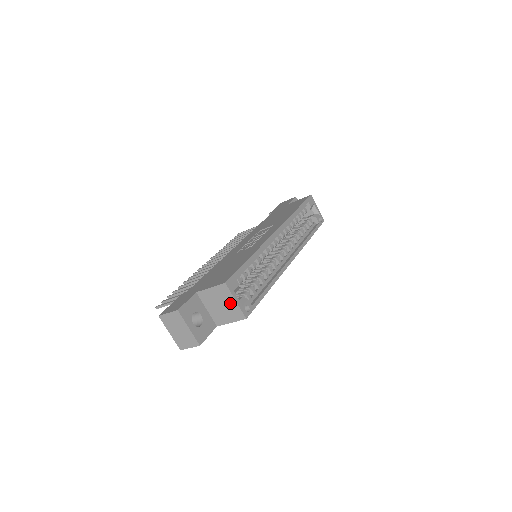
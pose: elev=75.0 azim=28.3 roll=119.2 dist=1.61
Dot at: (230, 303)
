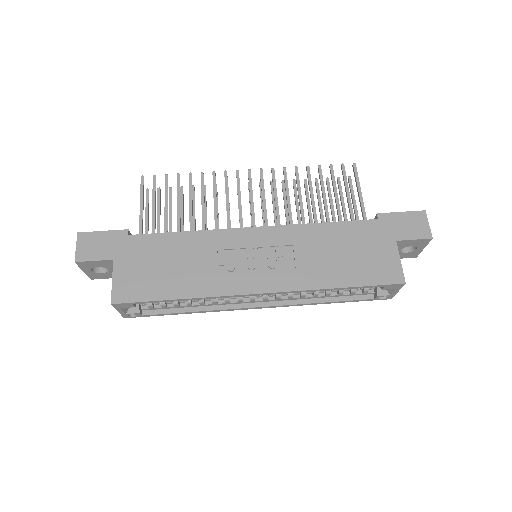
Dot at: occluded
